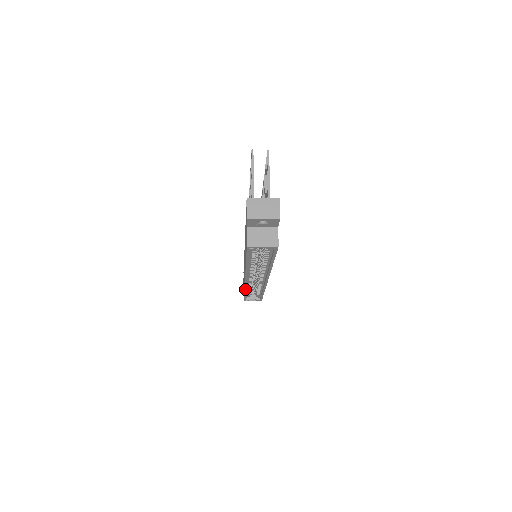
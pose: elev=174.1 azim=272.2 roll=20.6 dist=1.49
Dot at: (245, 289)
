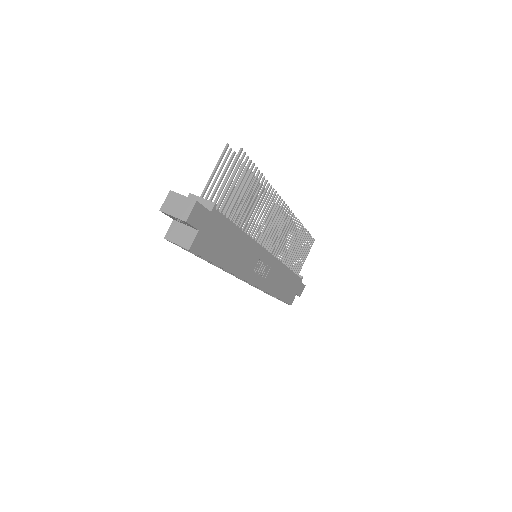
Dot at: (251, 285)
